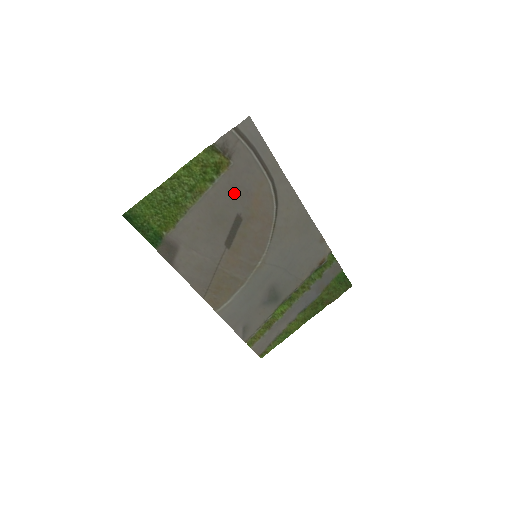
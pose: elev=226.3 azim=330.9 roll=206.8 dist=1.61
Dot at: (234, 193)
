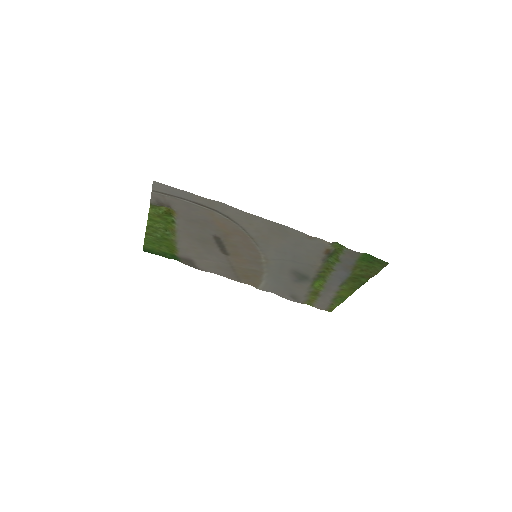
Dot at: (197, 224)
